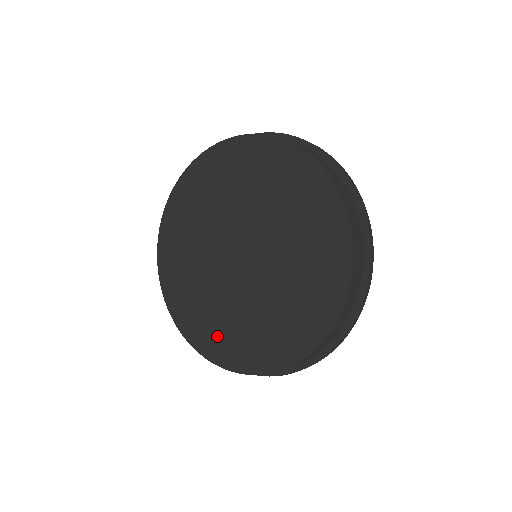
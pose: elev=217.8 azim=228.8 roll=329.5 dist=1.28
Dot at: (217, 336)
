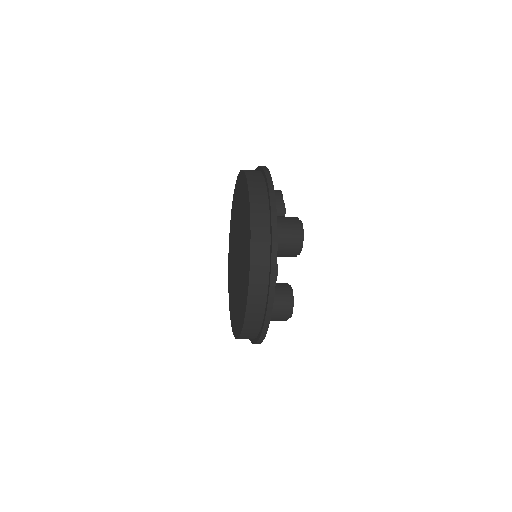
Dot at: occluded
